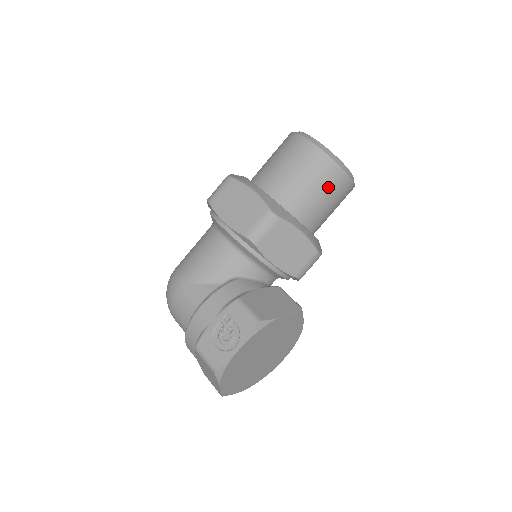
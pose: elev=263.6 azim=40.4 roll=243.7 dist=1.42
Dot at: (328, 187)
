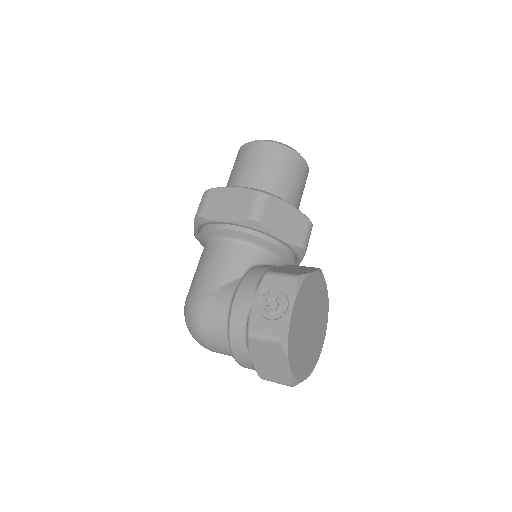
Dot at: (292, 169)
